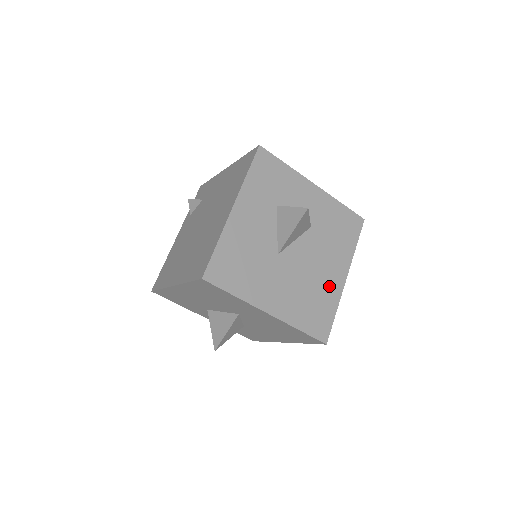
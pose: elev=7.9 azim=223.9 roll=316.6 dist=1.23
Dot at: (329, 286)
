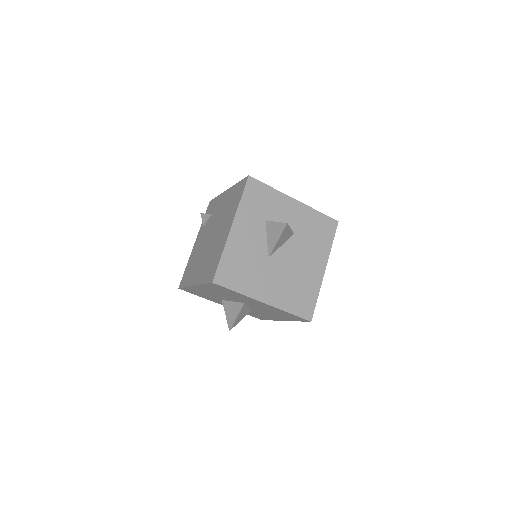
Dot at: (311, 277)
